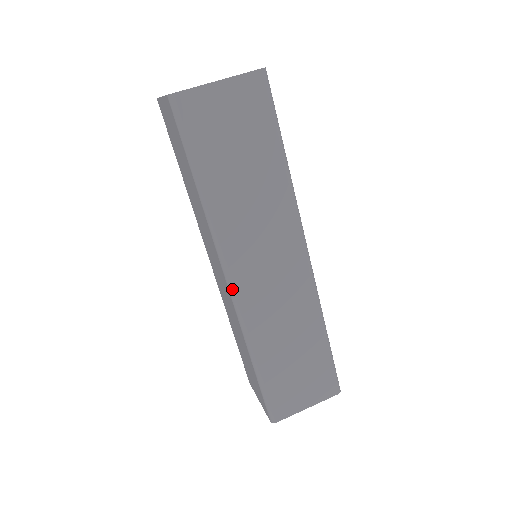
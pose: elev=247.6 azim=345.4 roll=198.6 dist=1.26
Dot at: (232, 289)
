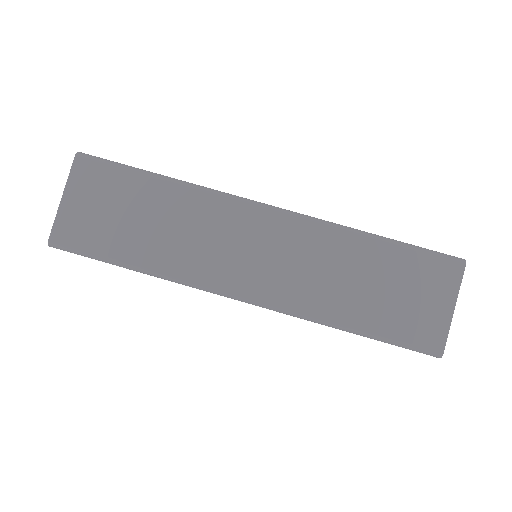
Dot at: (249, 300)
